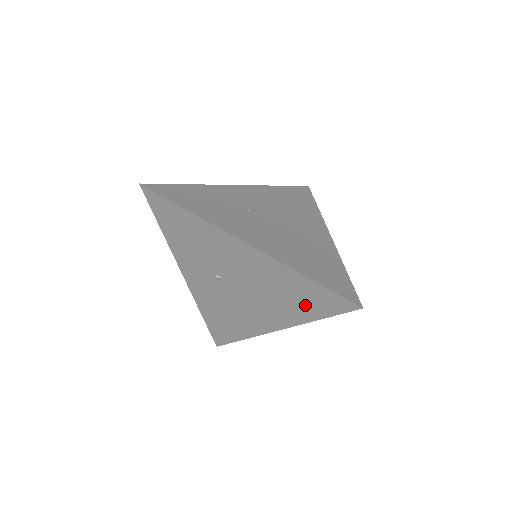
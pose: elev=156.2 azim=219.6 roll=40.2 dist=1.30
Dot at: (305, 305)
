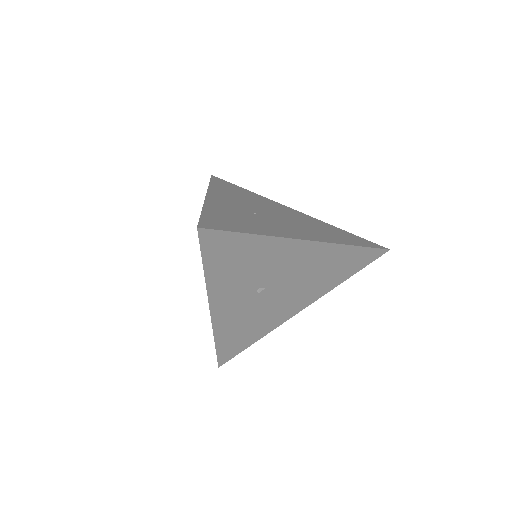
Dot at: (342, 272)
